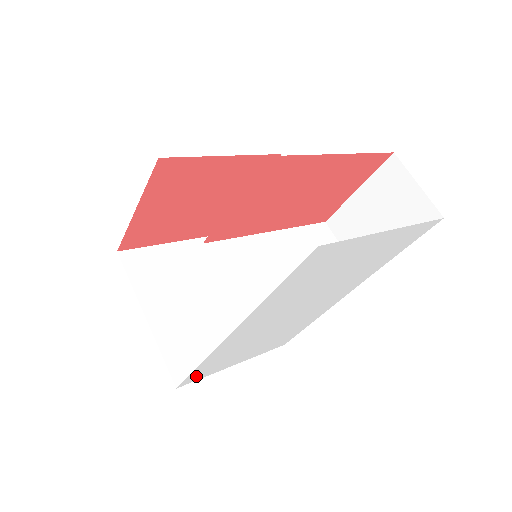
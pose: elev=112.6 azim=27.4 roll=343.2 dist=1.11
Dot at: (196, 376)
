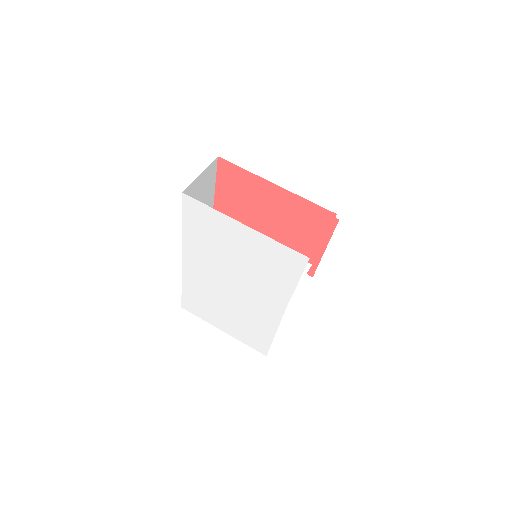
Dot at: (190, 306)
